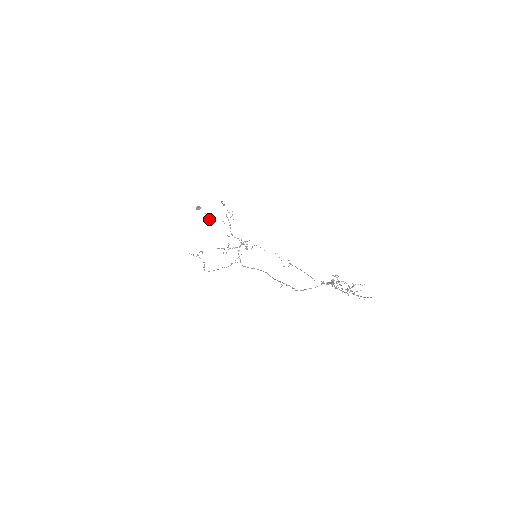
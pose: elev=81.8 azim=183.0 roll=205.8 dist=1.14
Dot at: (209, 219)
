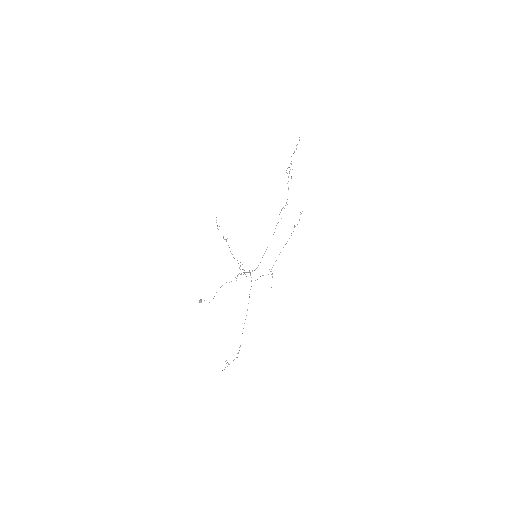
Dot at: occluded
